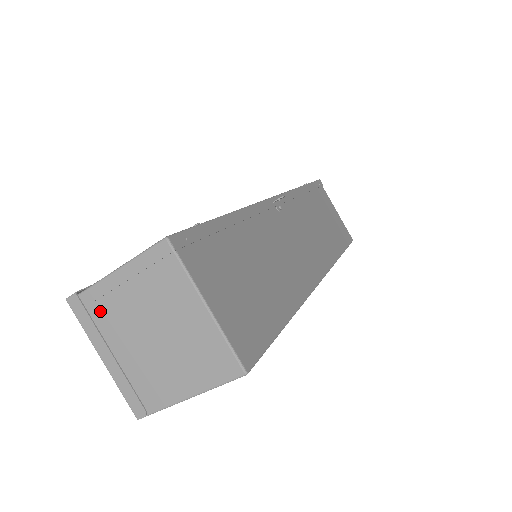
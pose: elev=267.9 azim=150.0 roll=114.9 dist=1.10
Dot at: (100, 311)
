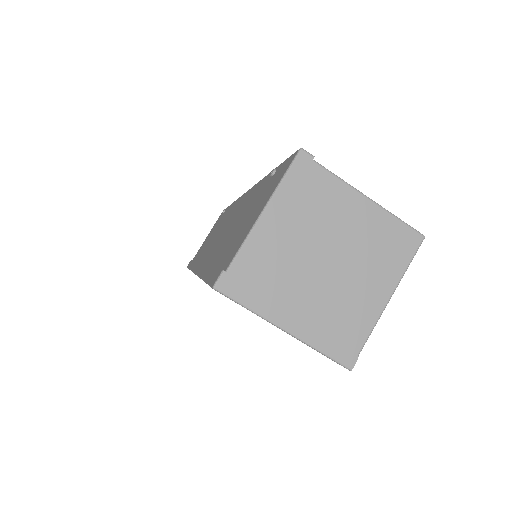
Dot at: (257, 277)
